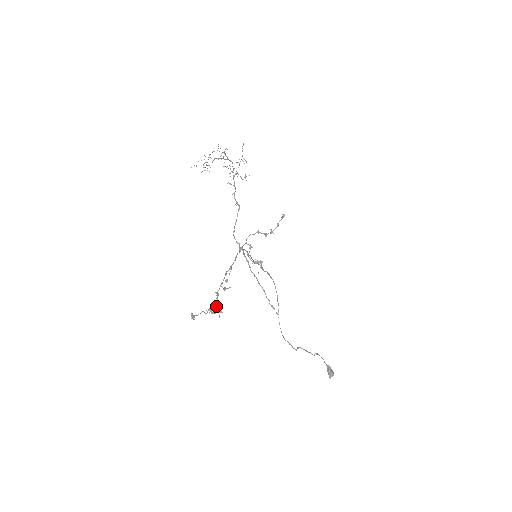
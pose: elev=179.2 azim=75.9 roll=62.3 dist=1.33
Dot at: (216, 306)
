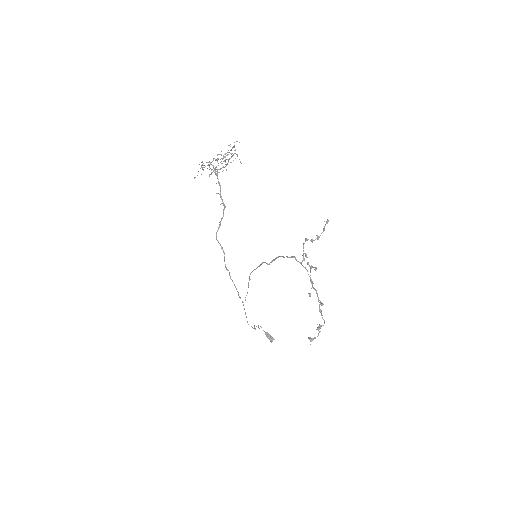
Dot at: occluded
